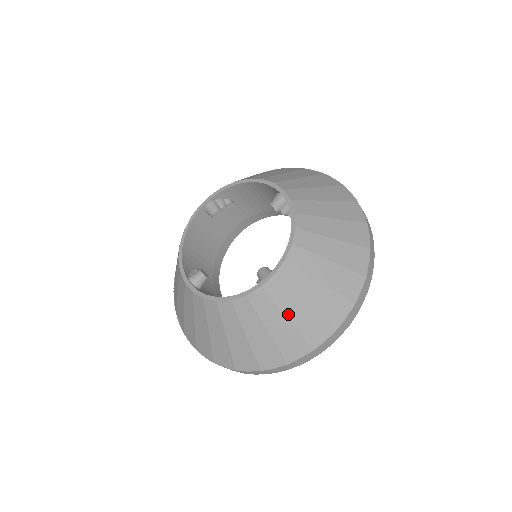
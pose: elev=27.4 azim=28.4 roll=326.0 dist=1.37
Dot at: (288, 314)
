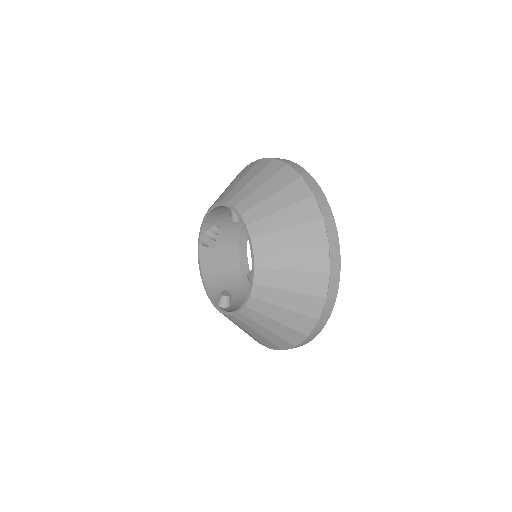
Dot at: occluded
